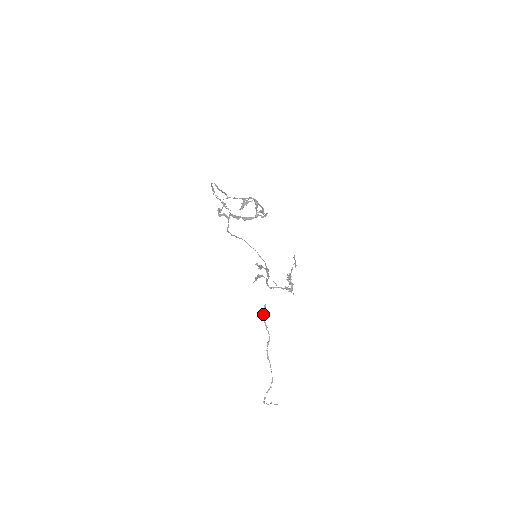
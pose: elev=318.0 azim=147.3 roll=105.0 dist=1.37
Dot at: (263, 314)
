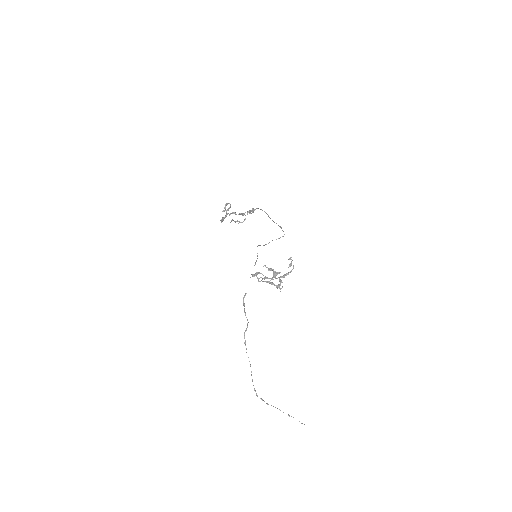
Dot at: (243, 301)
